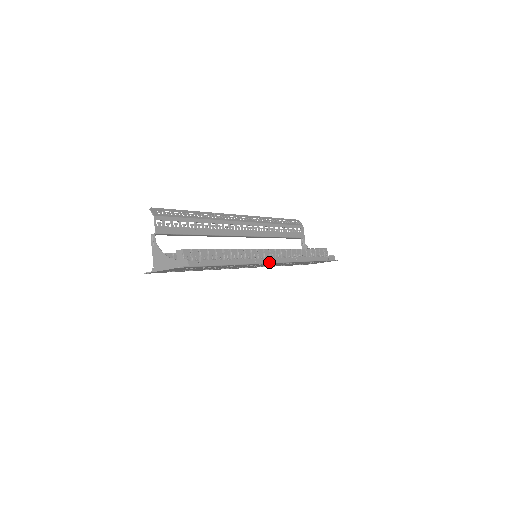
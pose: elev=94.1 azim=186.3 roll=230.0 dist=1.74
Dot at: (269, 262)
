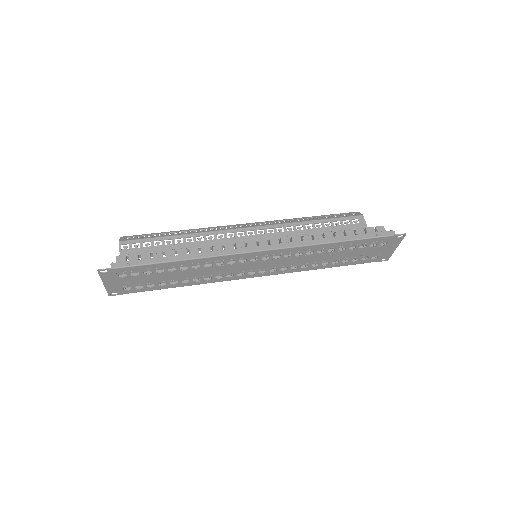
Dot at: (246, 251)
